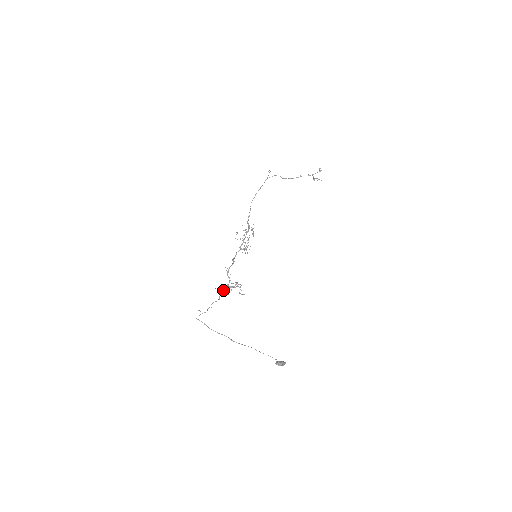
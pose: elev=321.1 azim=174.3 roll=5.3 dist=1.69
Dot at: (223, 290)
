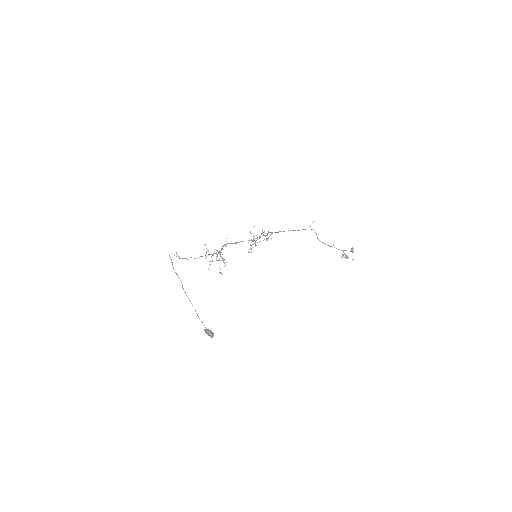
Dot at: (209, 254)
